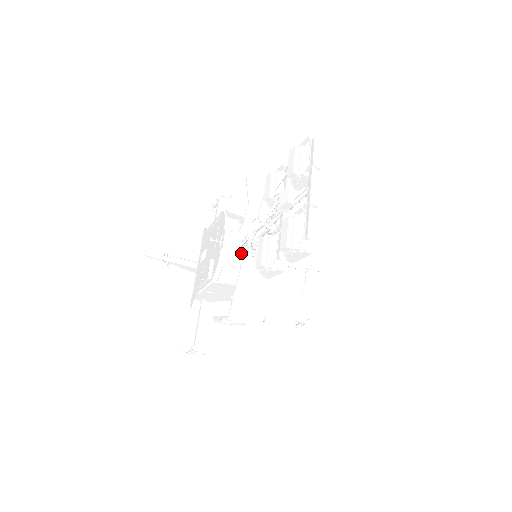
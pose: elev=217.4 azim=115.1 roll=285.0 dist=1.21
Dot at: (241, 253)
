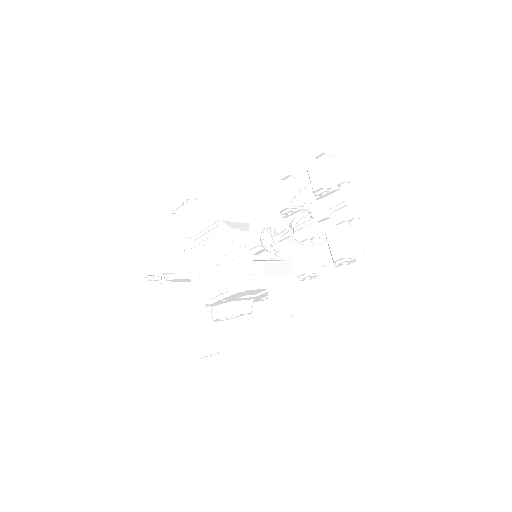
Dot at: (259, 261)
